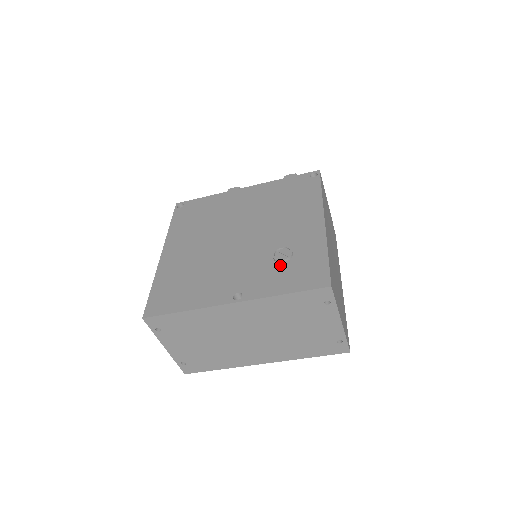
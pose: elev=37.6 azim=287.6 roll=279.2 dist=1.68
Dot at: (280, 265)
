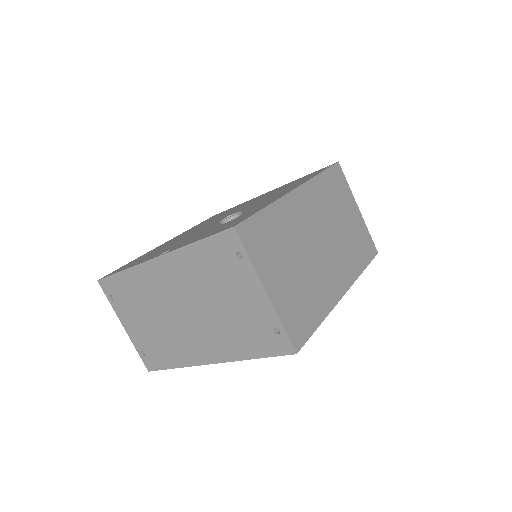
Dot at: (220, 225)
